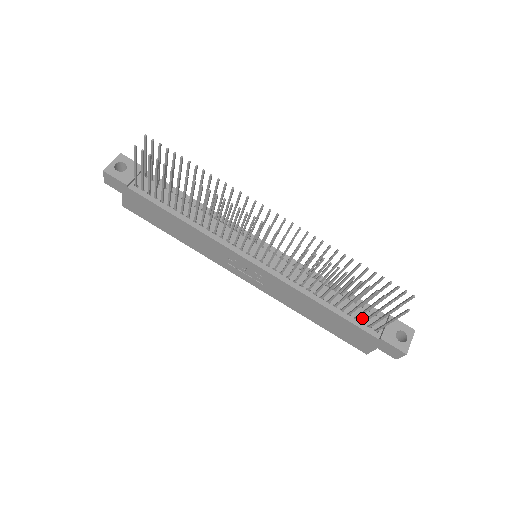
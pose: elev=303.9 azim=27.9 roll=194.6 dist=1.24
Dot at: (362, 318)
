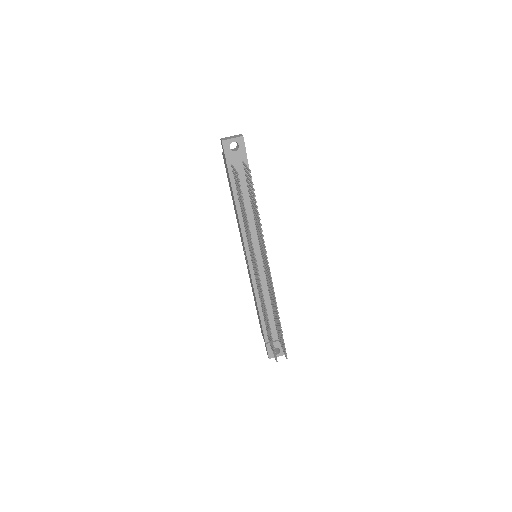
Dot at: occluded
